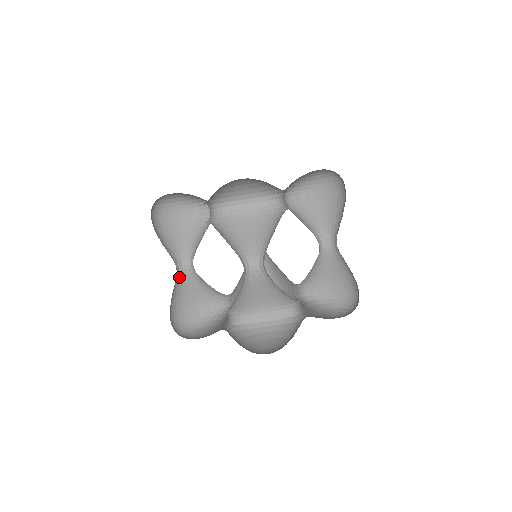
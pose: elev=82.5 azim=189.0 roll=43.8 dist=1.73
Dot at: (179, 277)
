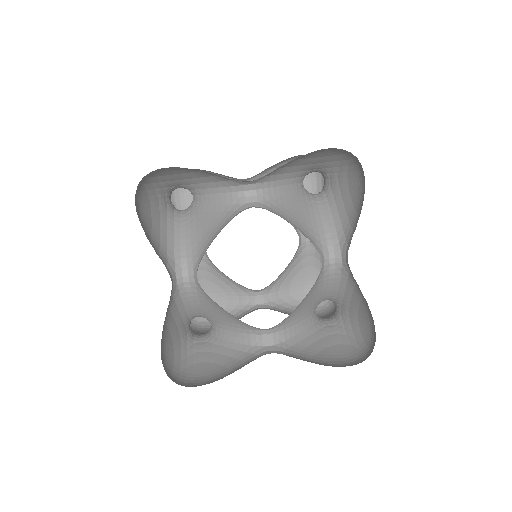
Dot at: (170, 297)
